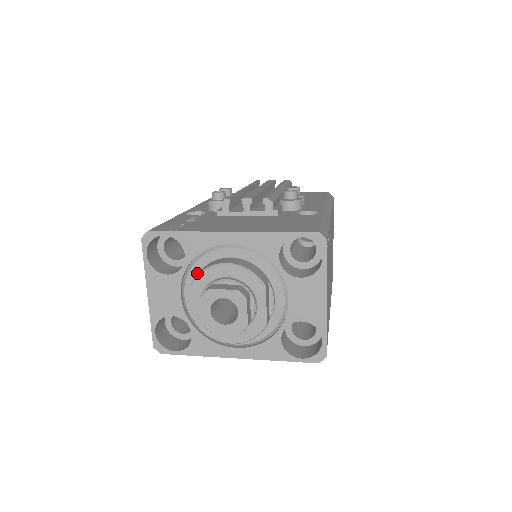
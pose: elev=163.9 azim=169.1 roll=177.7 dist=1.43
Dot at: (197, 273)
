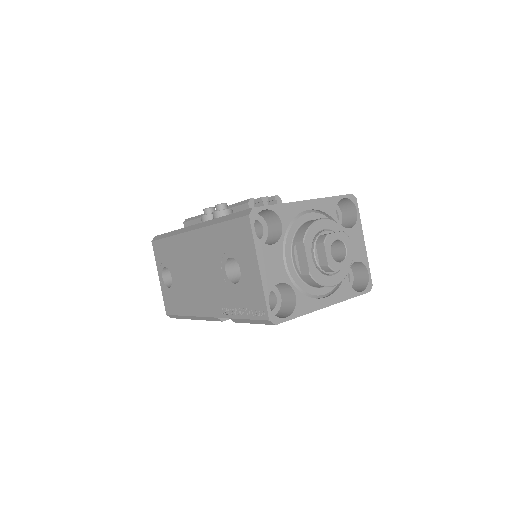
Dot at: (292, 238)
